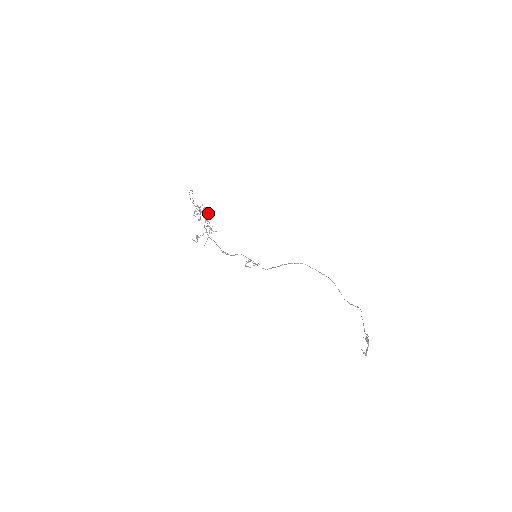
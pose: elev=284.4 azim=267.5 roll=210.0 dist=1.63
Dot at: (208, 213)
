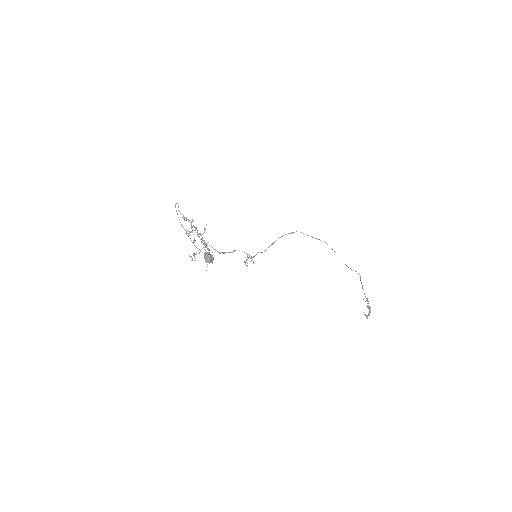
Dot at: (211, 259)
